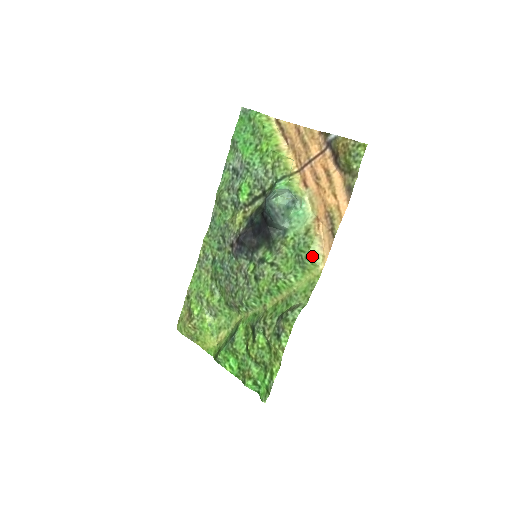
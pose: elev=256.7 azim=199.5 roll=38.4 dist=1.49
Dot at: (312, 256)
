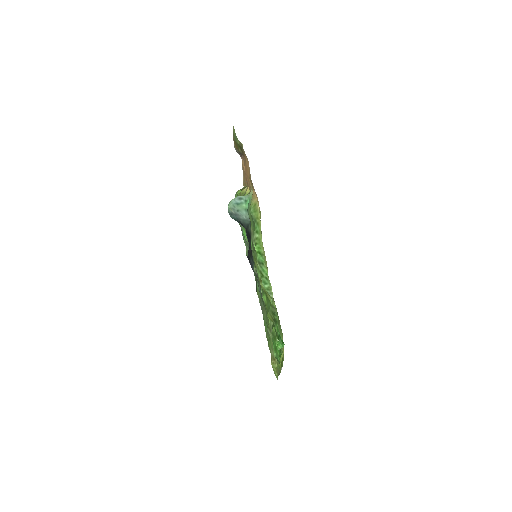
Dot at: (252, 208)
